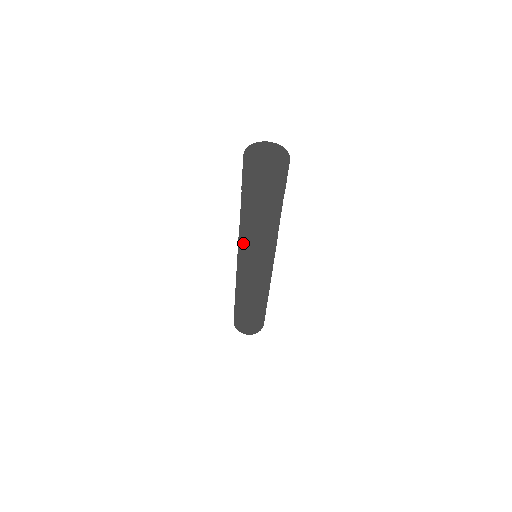
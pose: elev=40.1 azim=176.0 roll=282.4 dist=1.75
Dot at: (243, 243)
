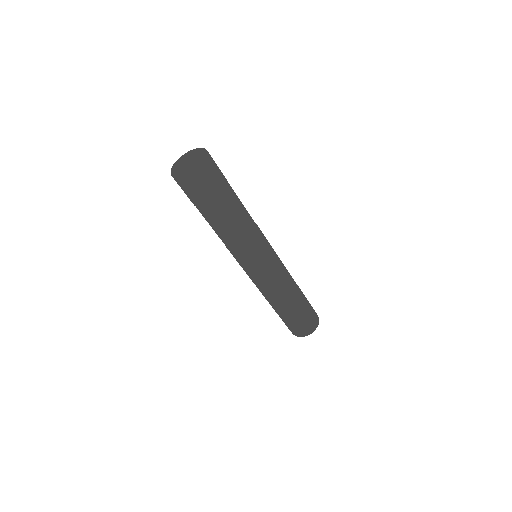
Dot at: (235, 249)
